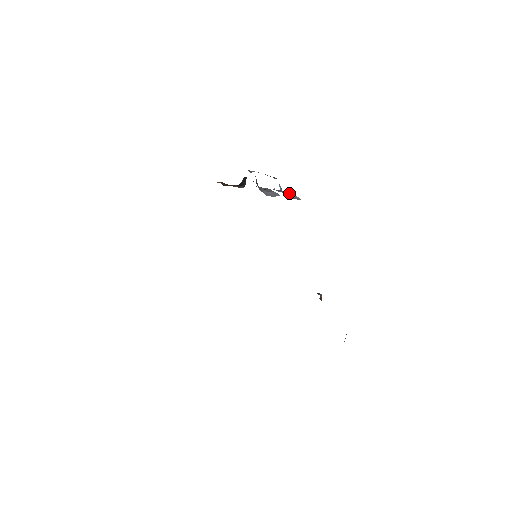
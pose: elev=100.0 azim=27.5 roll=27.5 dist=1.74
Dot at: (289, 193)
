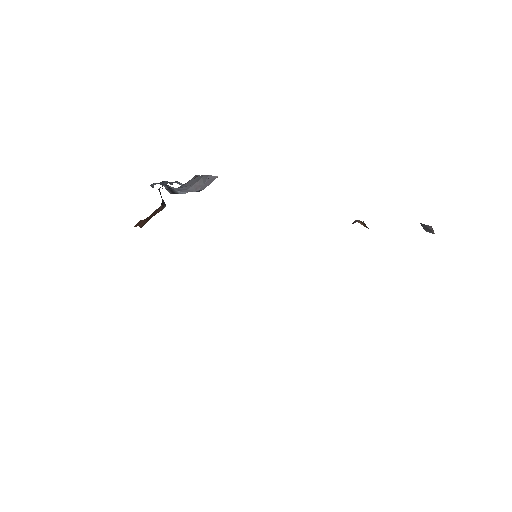
Dot at: occluded
